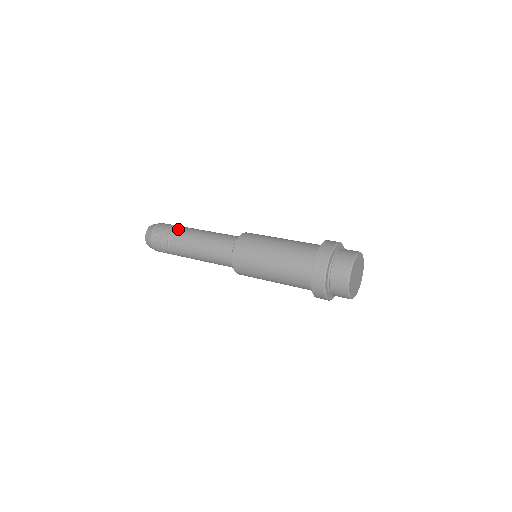
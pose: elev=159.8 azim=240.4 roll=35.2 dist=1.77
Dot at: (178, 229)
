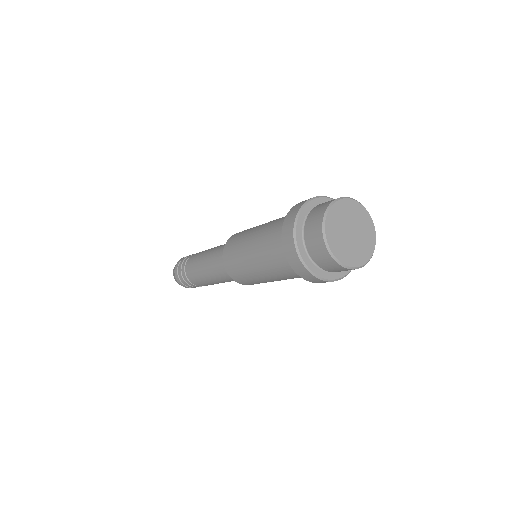
Dot at: (189, 260)
